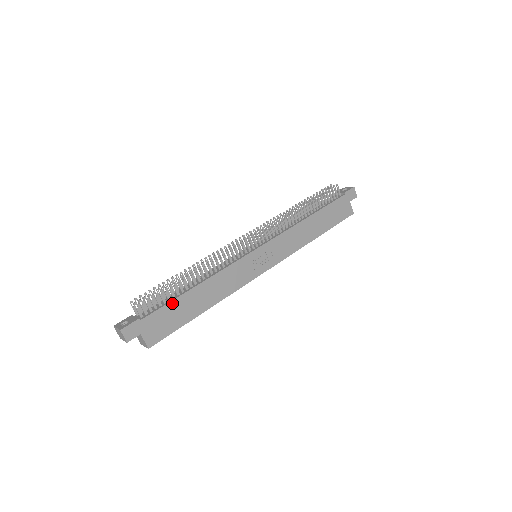
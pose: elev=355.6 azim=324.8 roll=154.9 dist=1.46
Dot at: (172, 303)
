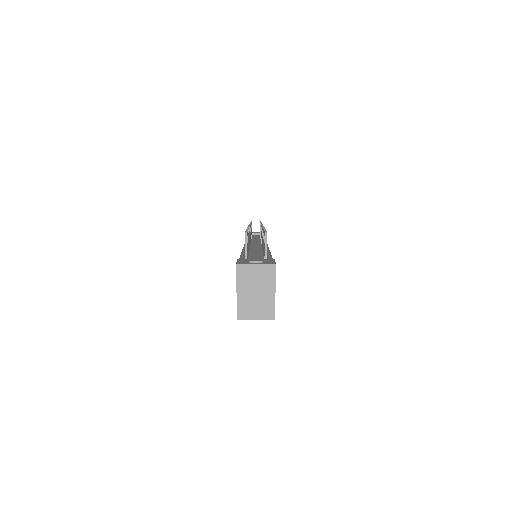
Dot at: occluded
